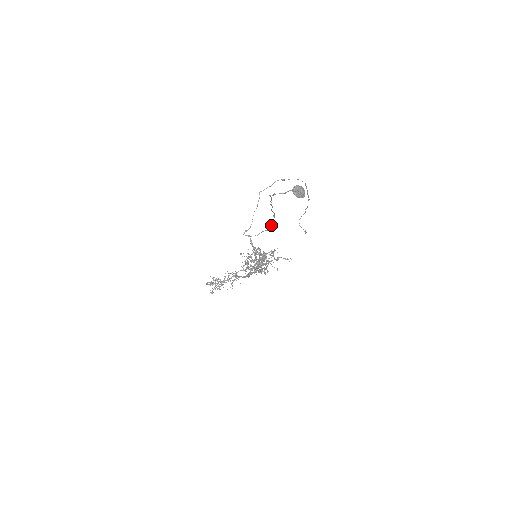
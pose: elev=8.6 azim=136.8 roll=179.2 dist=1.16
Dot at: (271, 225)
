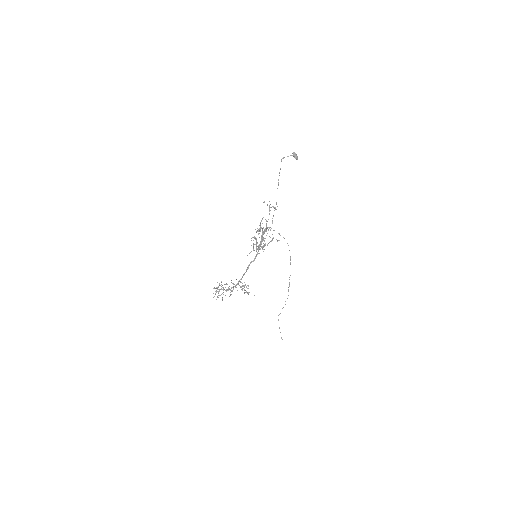
Dot at: (272, 221)
